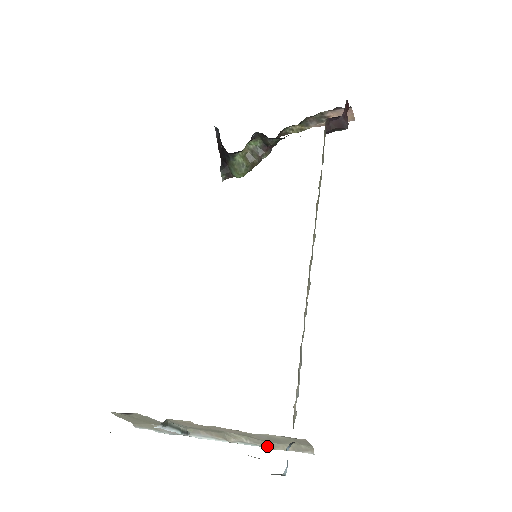
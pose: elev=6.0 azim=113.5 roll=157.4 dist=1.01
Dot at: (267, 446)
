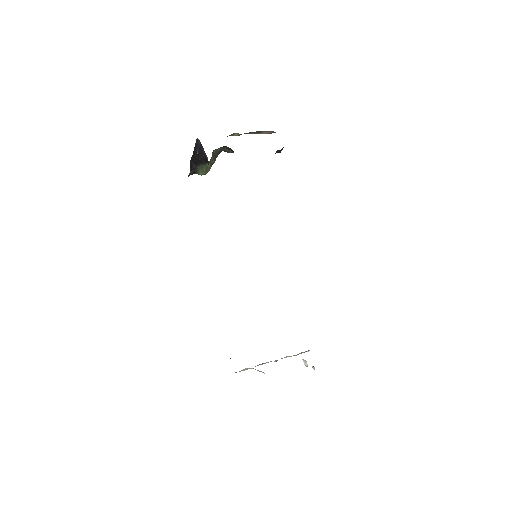
Dot at: occluded
